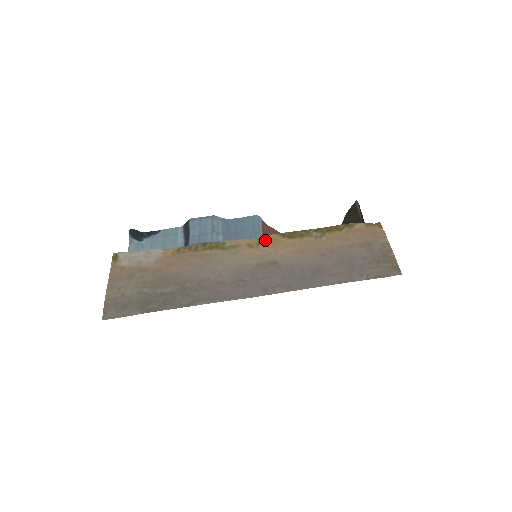
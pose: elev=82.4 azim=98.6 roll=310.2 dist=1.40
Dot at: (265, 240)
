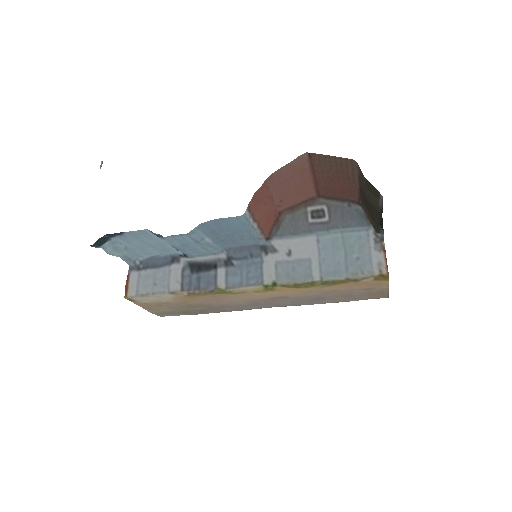
Dot at: (271, 290)
